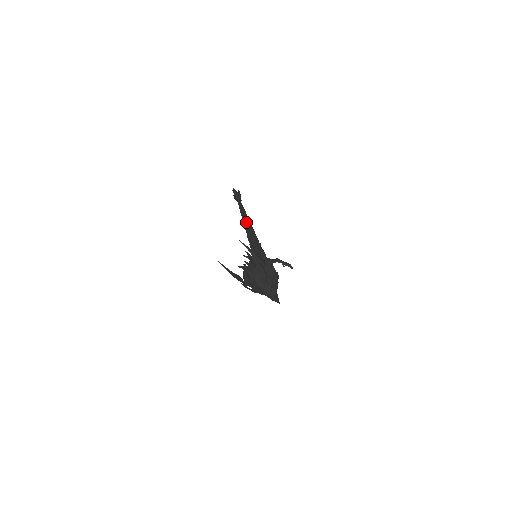
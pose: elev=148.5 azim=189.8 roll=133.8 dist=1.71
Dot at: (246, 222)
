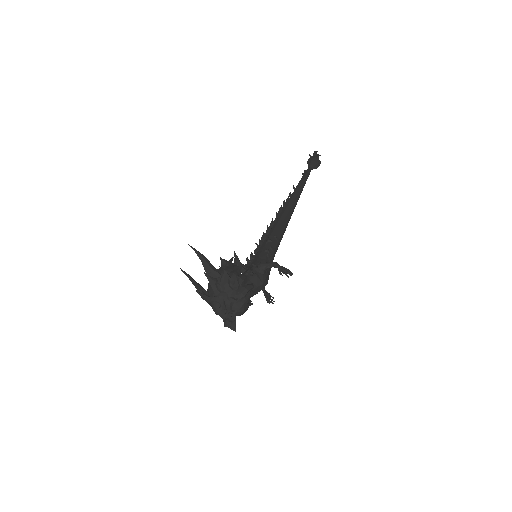
Dot at: (286, 203)
